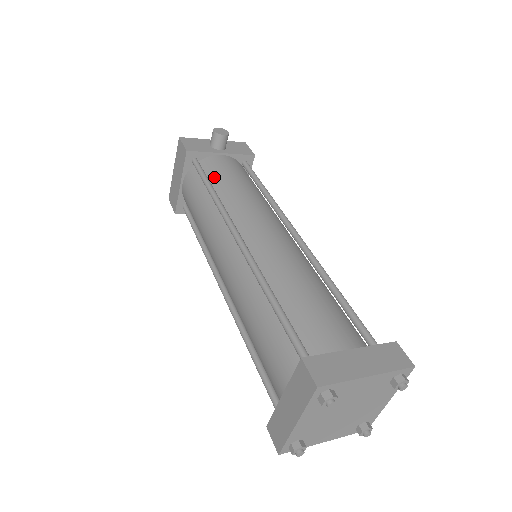
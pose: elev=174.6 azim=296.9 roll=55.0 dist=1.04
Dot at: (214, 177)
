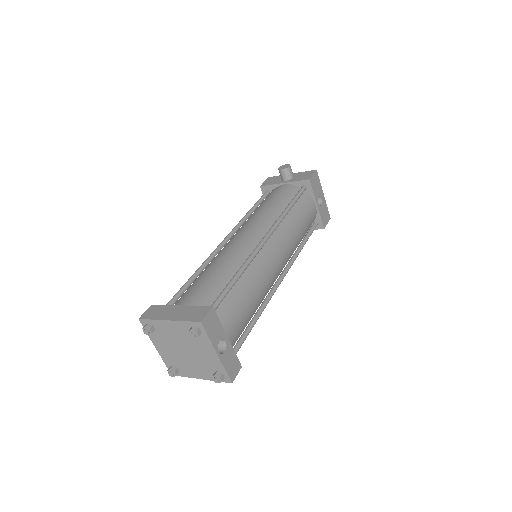
Dot at: (262, 202)
